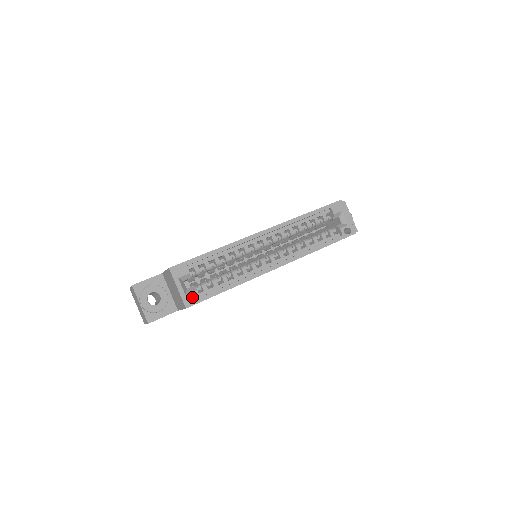
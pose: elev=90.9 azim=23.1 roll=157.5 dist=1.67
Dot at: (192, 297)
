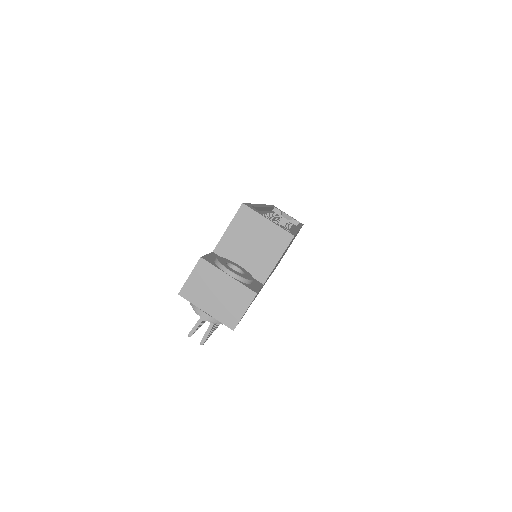
Dot at: occluded
